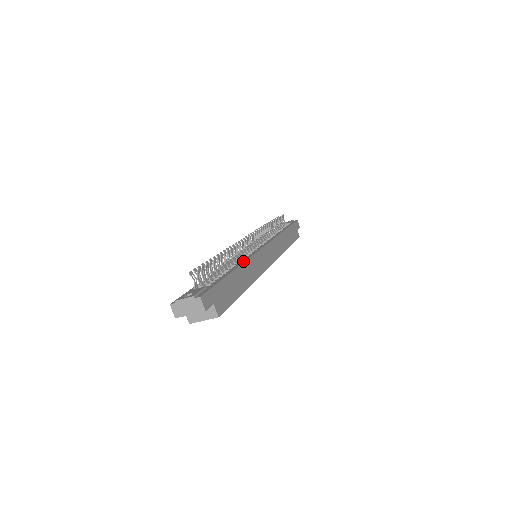
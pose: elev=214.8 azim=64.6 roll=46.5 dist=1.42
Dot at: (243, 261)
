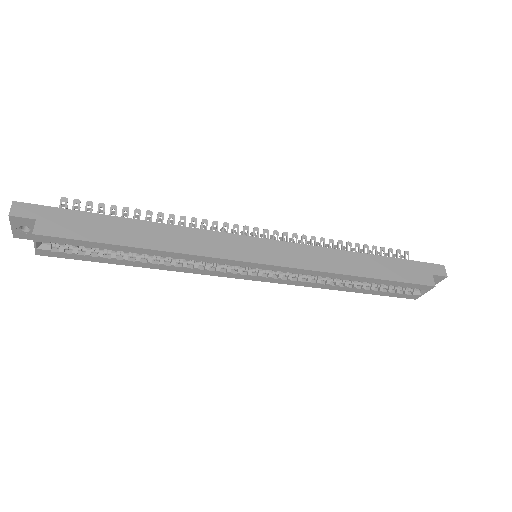
Dot at: (174, 226)
